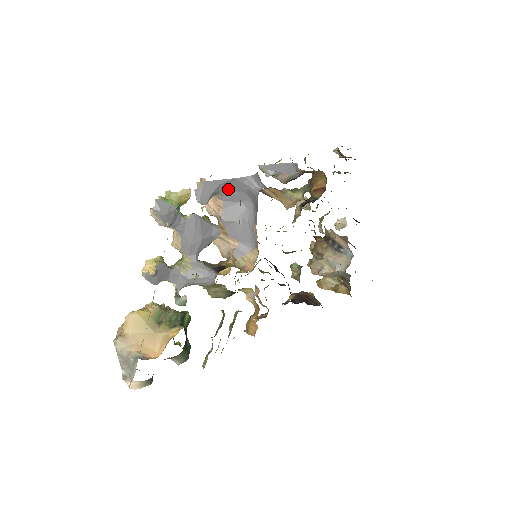
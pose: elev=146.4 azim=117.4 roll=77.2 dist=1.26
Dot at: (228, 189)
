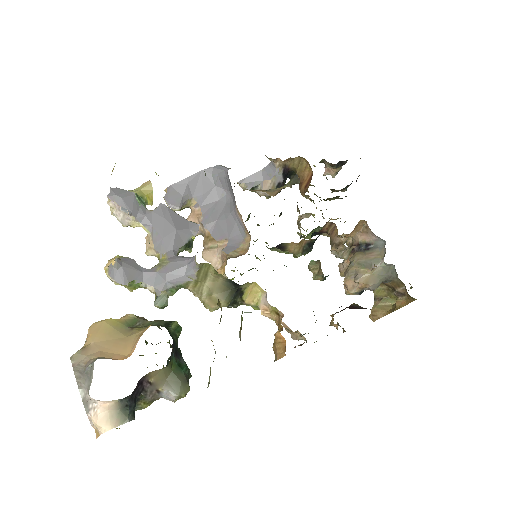
Dot at: (200, 189)
